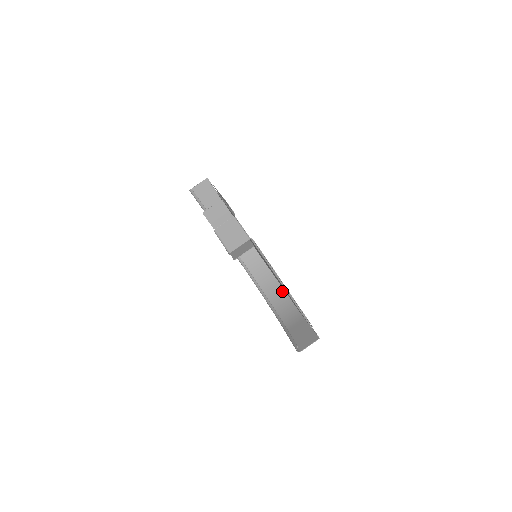
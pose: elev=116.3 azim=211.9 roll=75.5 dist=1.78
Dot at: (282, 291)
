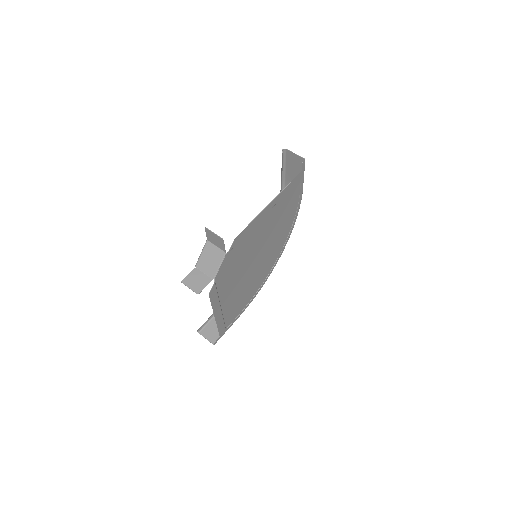
Dot at: occluded
